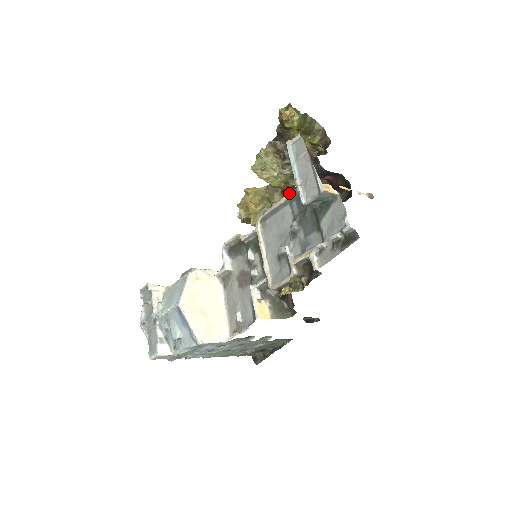
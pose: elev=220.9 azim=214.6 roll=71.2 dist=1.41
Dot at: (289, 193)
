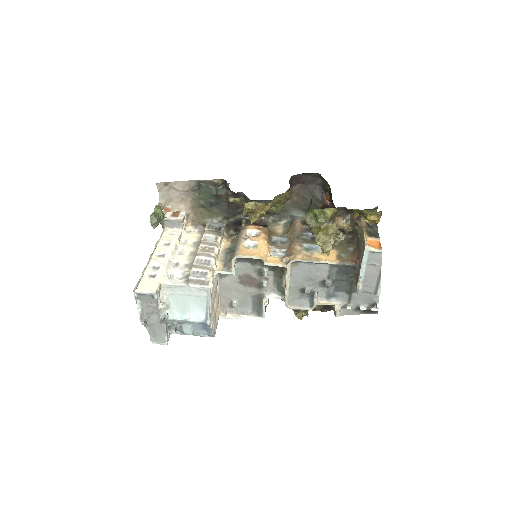
Dot at: (336, 262)
